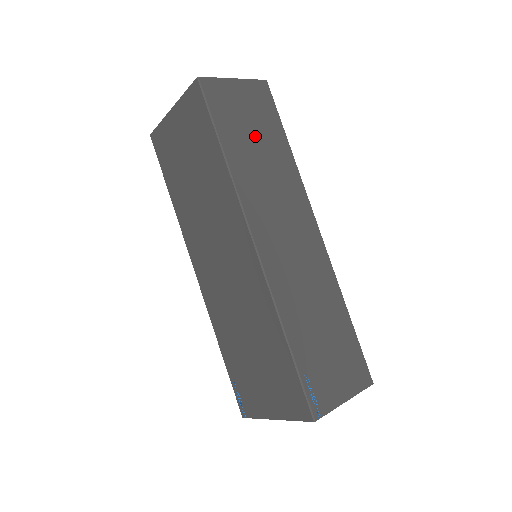
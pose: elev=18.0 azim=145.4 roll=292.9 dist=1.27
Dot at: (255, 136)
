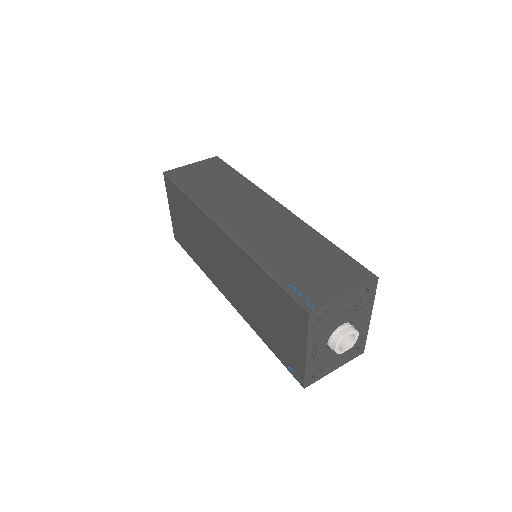
Dot at: (212, 181)
